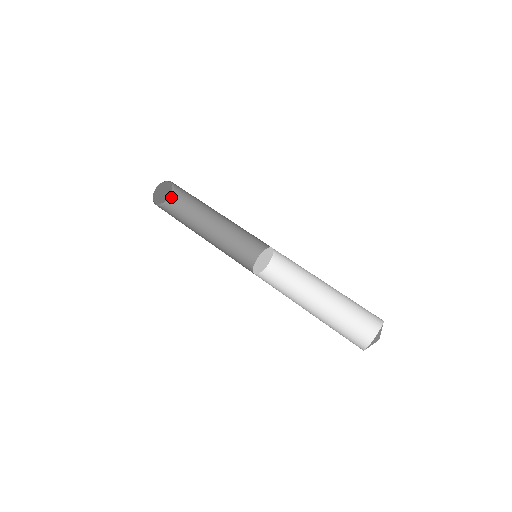
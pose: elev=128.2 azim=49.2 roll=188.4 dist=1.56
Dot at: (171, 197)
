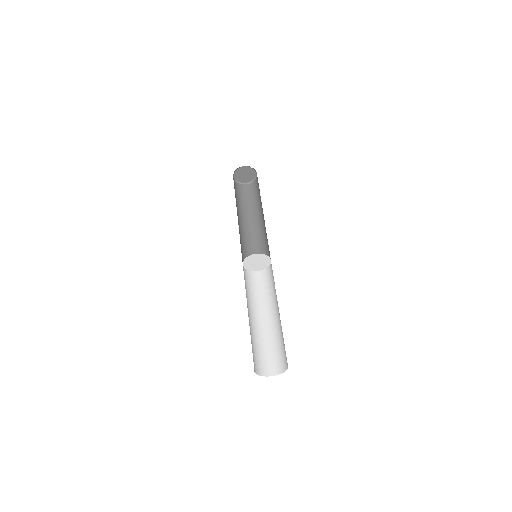
Dot at: (243, 184)
